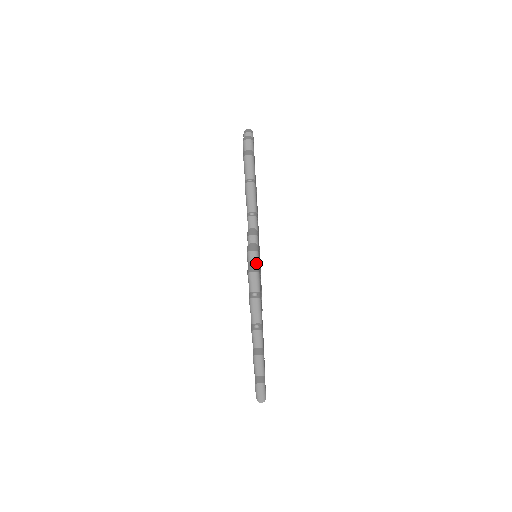
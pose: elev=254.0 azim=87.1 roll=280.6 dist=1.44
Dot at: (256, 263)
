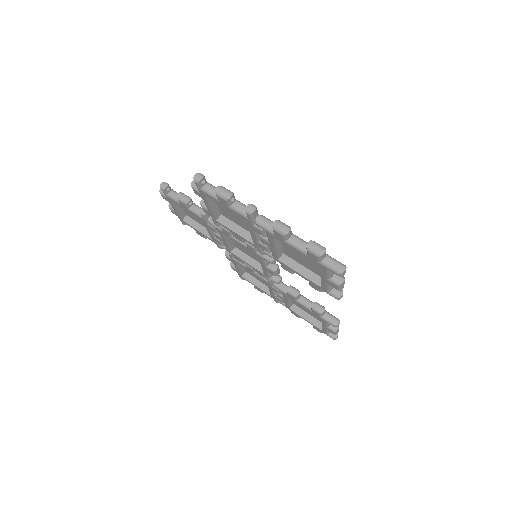
Dot at: occluded
